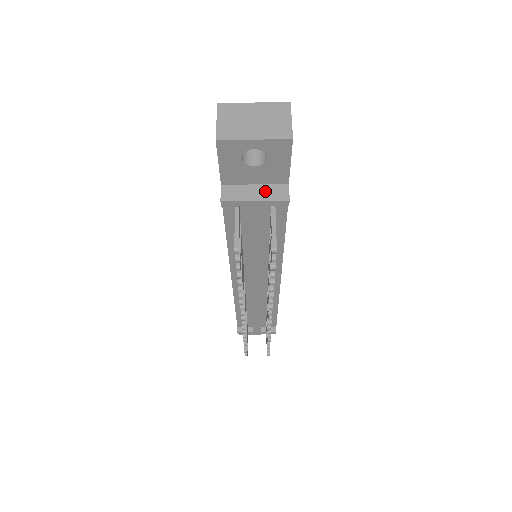
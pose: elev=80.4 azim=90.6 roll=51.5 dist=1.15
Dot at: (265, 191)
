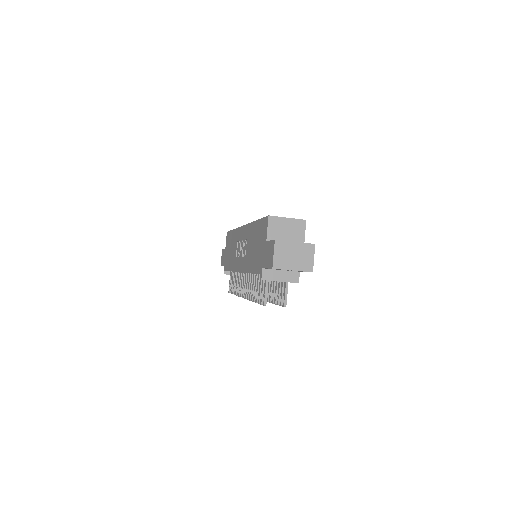
Dot at: (286, 275)
